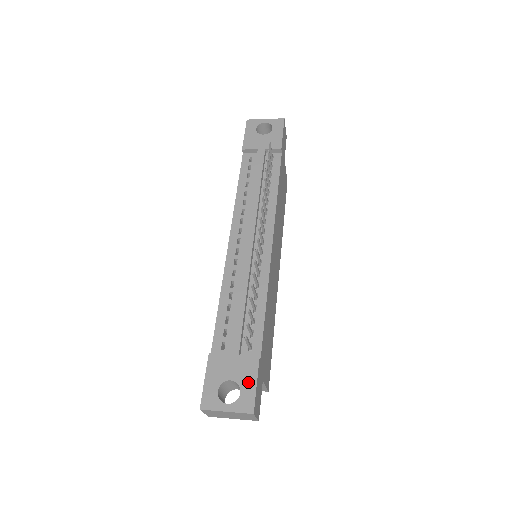
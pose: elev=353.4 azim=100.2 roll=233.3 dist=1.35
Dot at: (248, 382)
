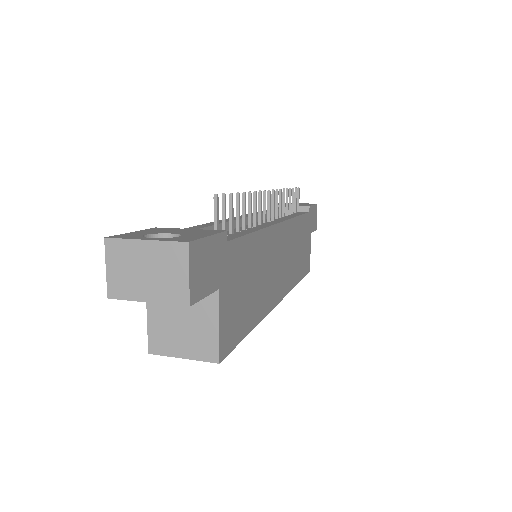
Dot at: (197, 234)
